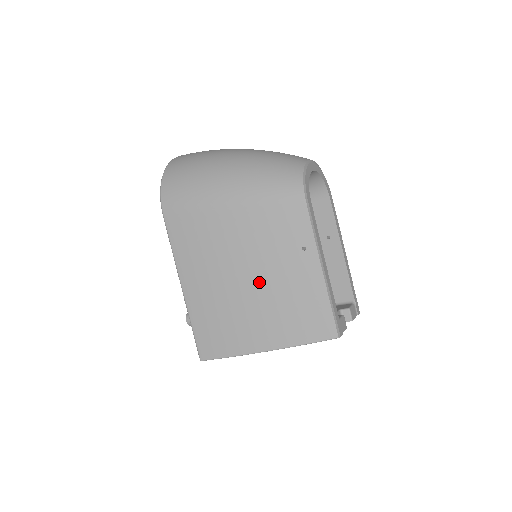
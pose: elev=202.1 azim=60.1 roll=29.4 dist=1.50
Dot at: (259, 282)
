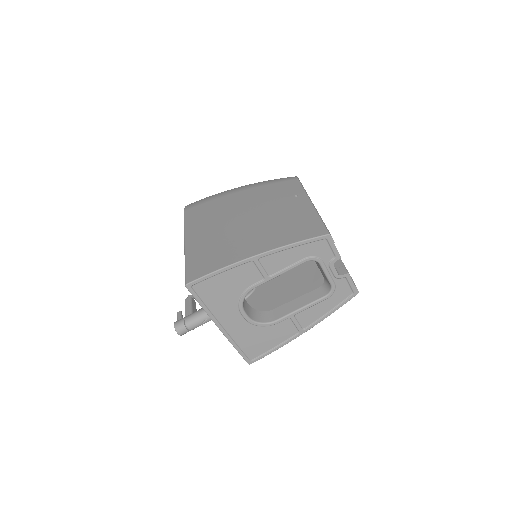
Dot at: (256, 217)
